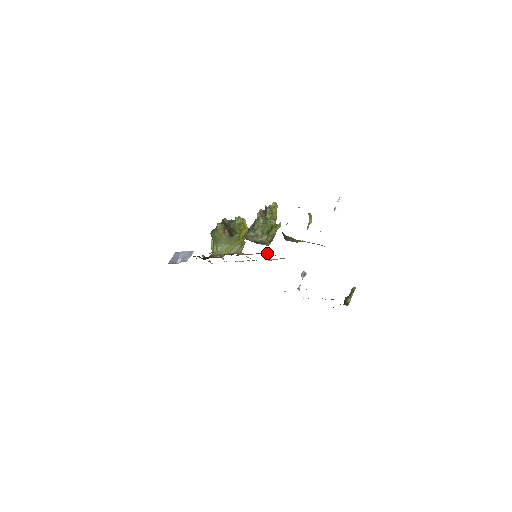
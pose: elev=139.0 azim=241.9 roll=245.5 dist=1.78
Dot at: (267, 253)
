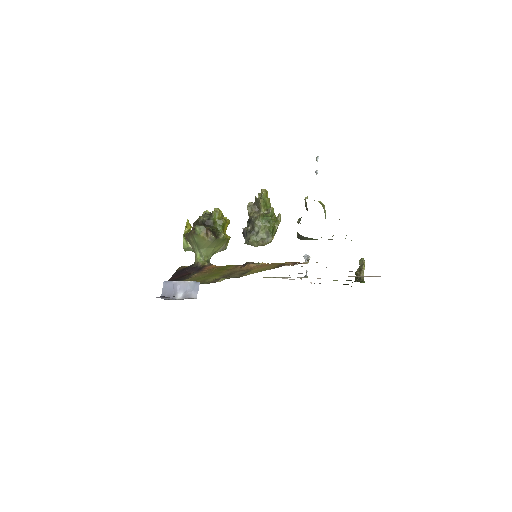
Dot at: (288, 263)
